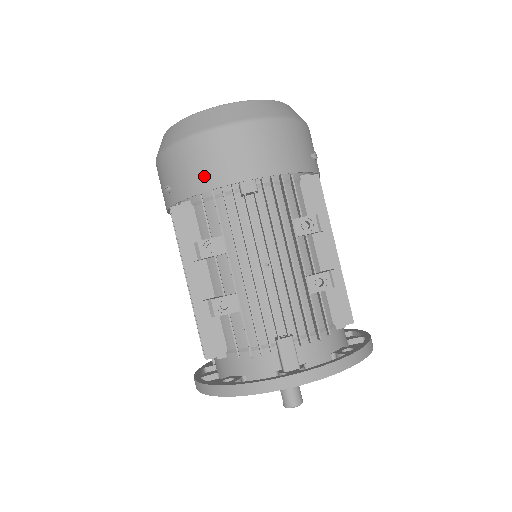
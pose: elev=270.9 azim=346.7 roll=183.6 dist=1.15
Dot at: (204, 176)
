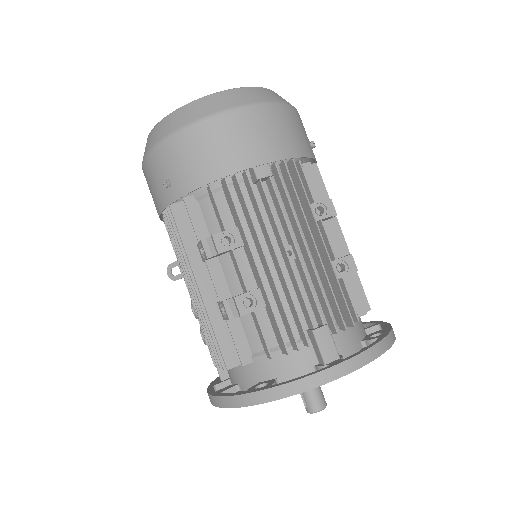
Dot at: (214, 163)
